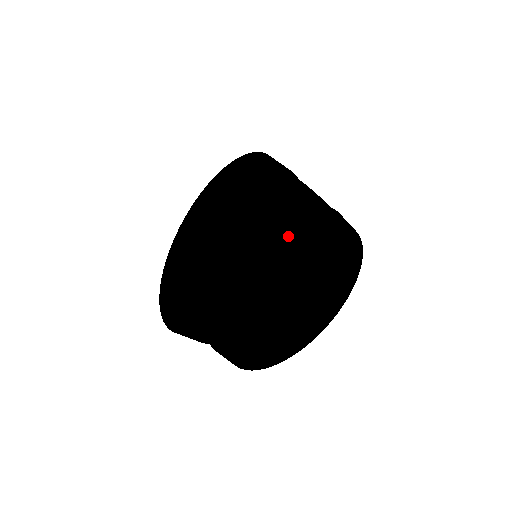
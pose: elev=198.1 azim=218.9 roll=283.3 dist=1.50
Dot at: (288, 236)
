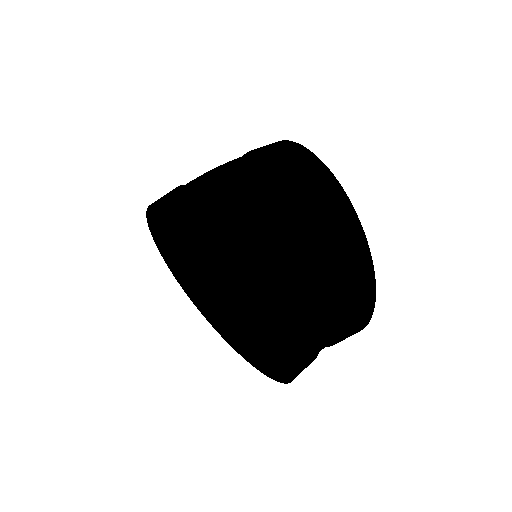
Dot at: (265, 269)
